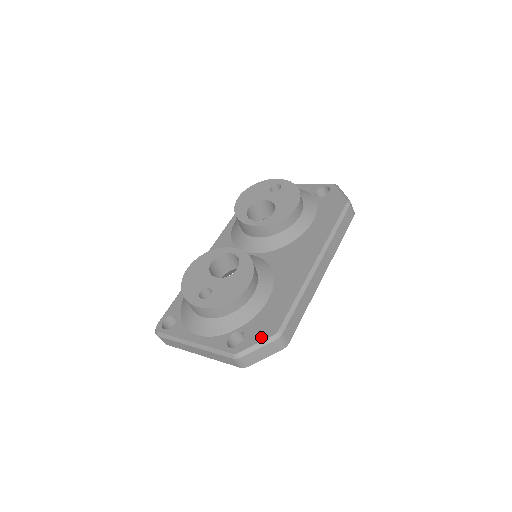
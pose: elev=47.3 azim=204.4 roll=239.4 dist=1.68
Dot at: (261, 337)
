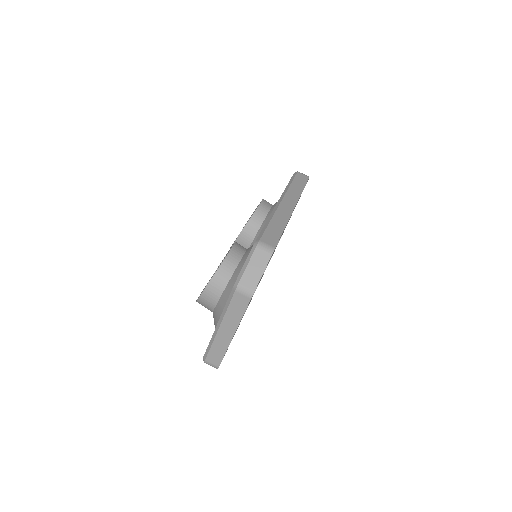
Dot at: (247, 258)
